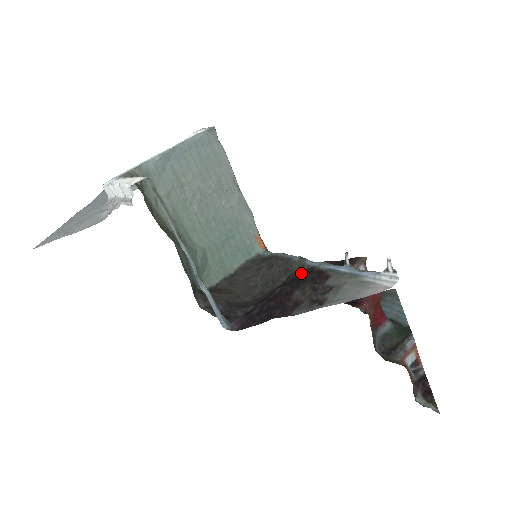
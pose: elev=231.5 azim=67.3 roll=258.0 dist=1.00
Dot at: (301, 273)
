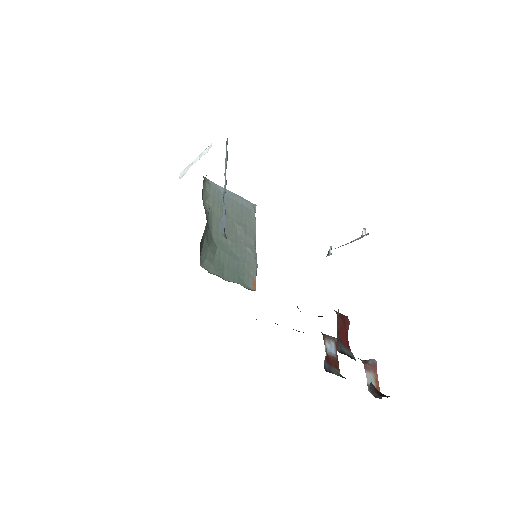
Dot at: occluded
